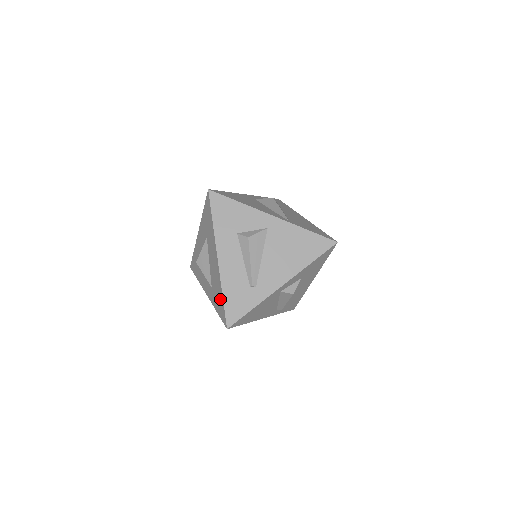
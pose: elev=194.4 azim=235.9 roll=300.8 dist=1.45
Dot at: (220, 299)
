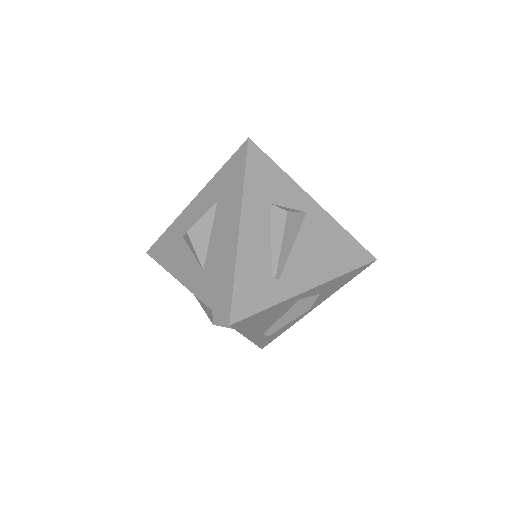
Dot at: (225, 282)
